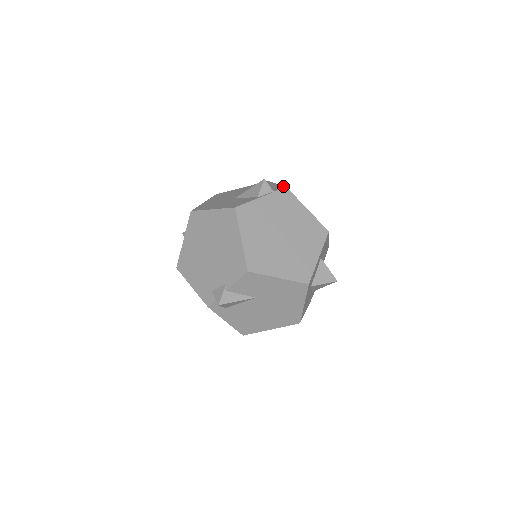
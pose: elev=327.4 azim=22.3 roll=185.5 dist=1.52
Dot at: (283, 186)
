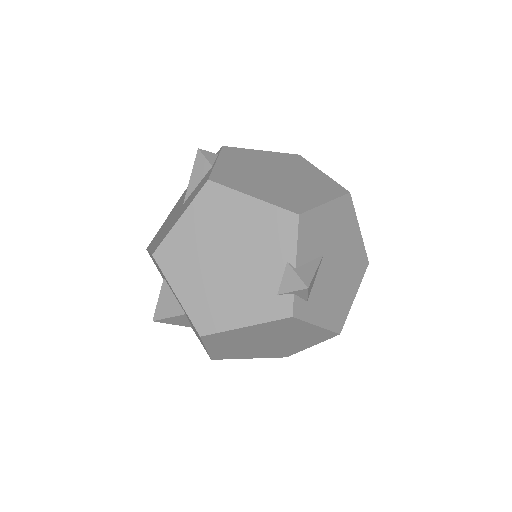
Dot at: (218, 151)
